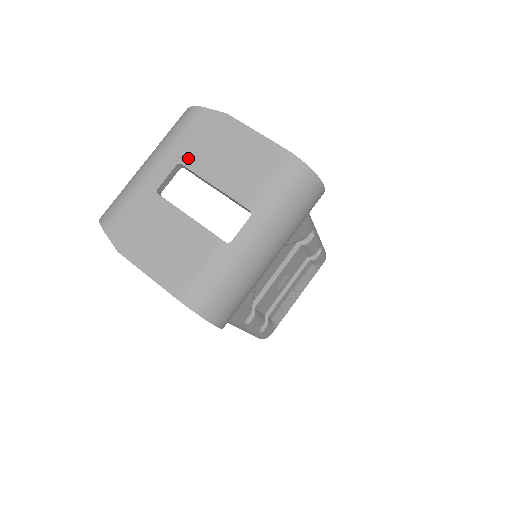
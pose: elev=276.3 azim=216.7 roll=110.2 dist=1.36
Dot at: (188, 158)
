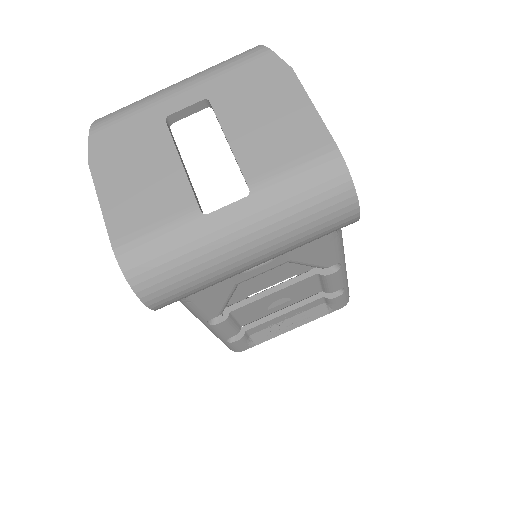
Dot at: (220, 98)
